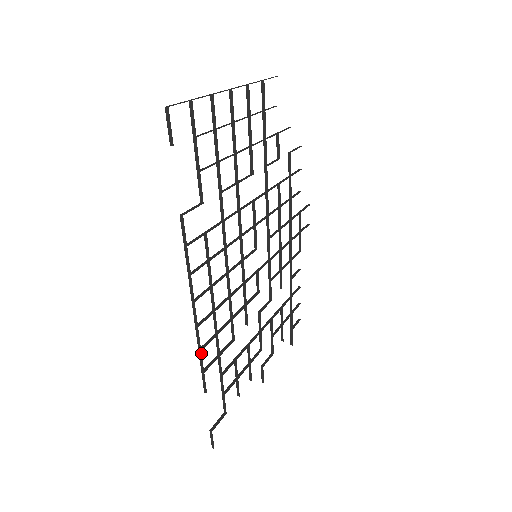
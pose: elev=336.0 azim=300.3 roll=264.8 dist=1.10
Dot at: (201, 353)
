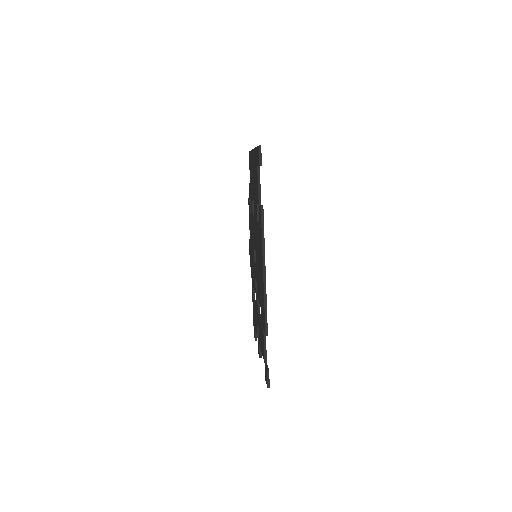
Dot at: (266, 302)
